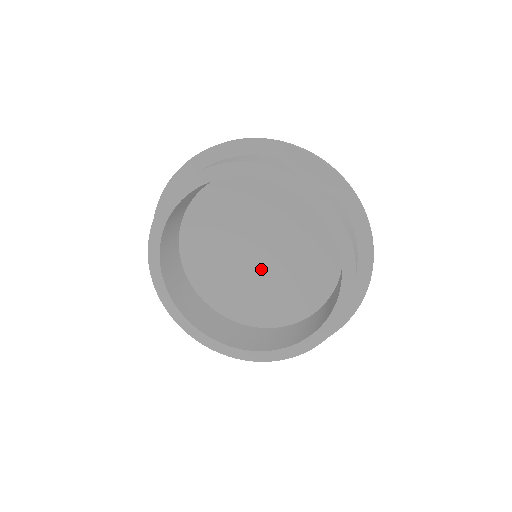
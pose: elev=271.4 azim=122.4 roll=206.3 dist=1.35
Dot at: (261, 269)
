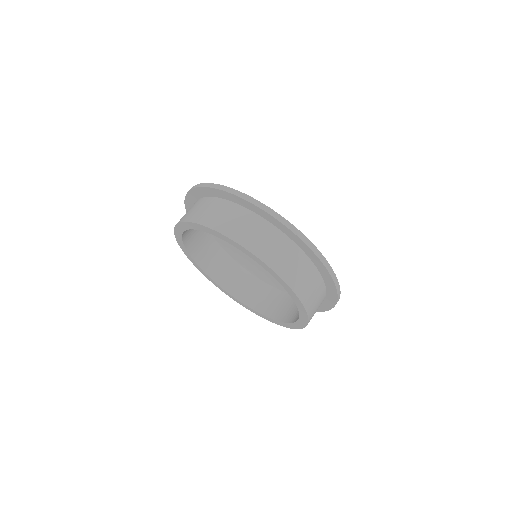
Dot at: occluded
